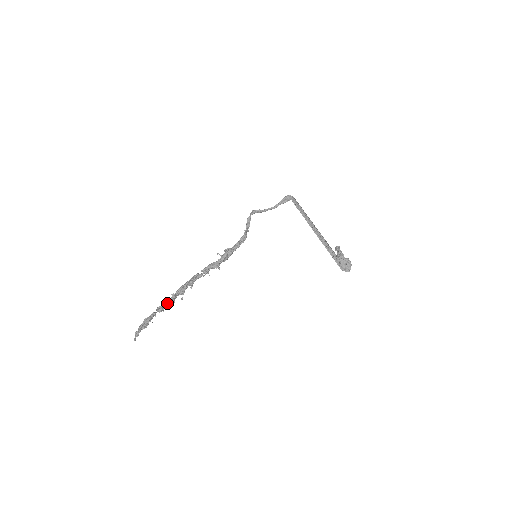
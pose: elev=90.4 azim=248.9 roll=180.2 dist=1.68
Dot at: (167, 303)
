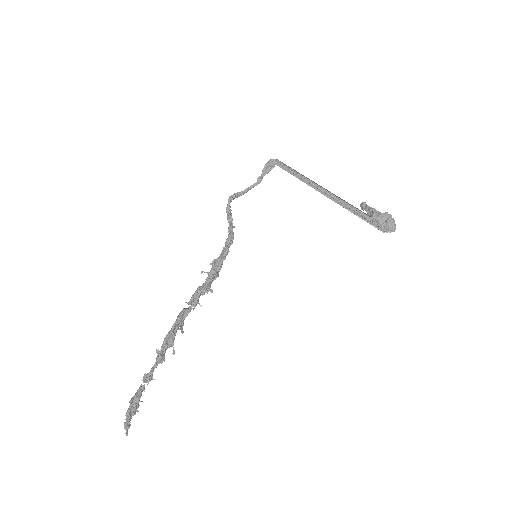
Dot at: (154, 366)
